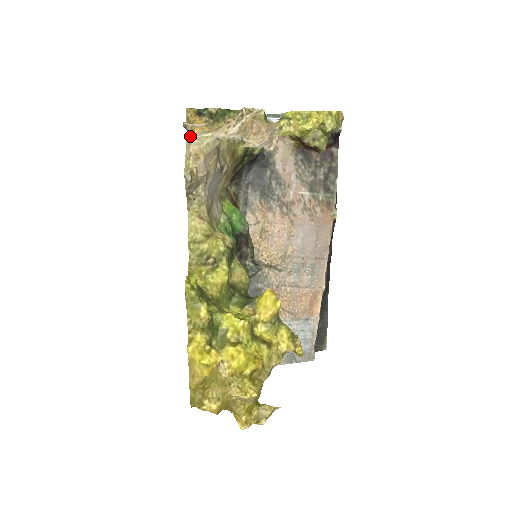
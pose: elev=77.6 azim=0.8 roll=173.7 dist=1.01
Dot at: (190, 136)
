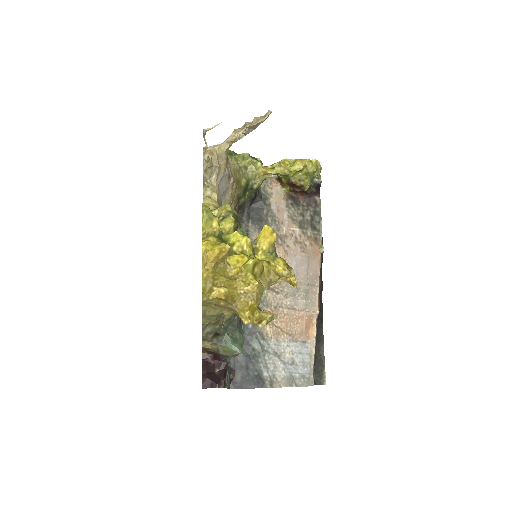
Dot at: occluded
